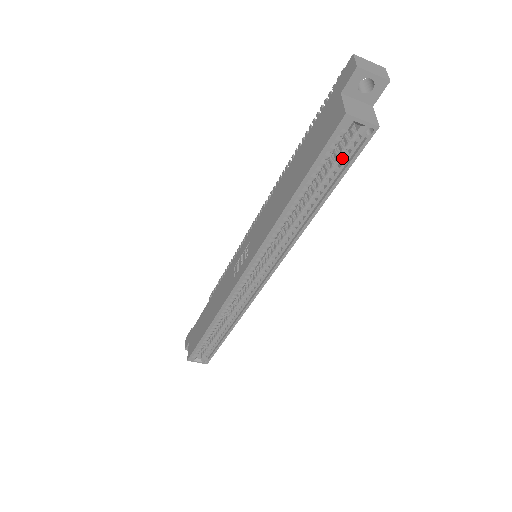
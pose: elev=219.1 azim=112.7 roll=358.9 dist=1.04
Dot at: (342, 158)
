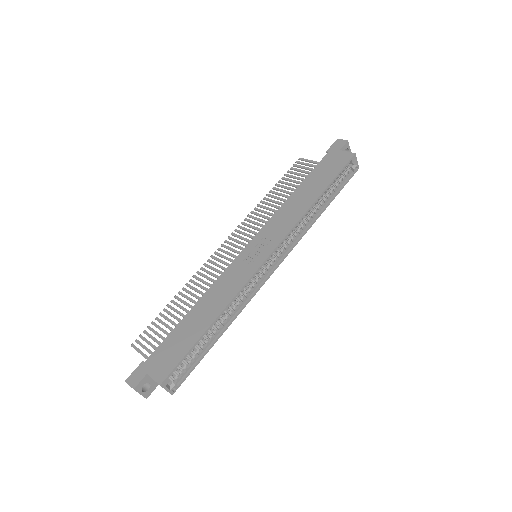
Dot at: (341, 181)
